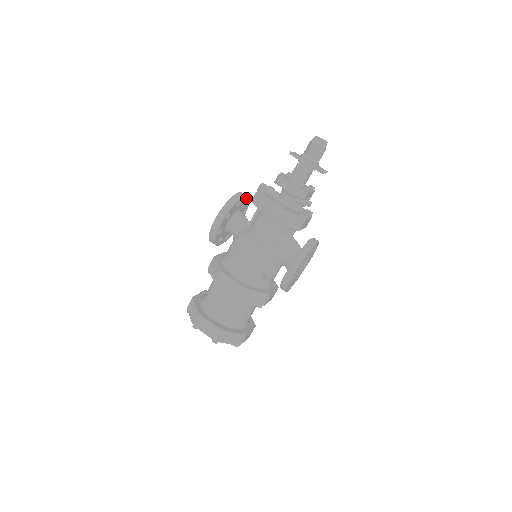
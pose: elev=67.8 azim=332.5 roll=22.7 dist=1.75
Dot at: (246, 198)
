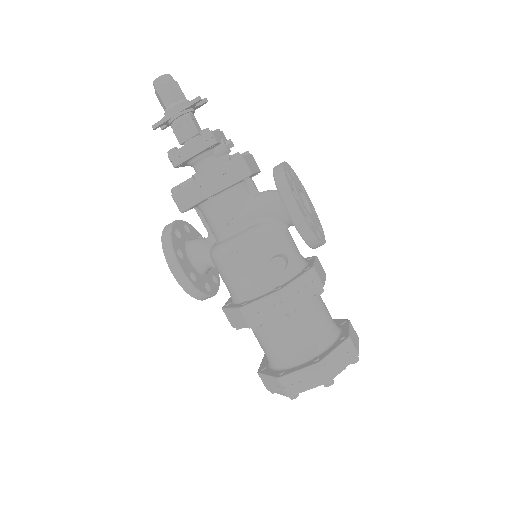
Dot at: (180, 223)
